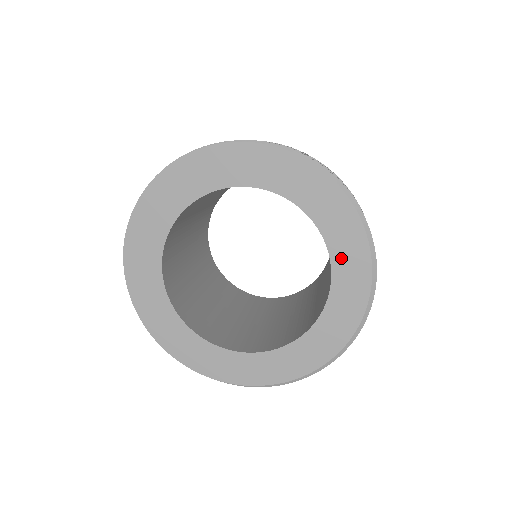
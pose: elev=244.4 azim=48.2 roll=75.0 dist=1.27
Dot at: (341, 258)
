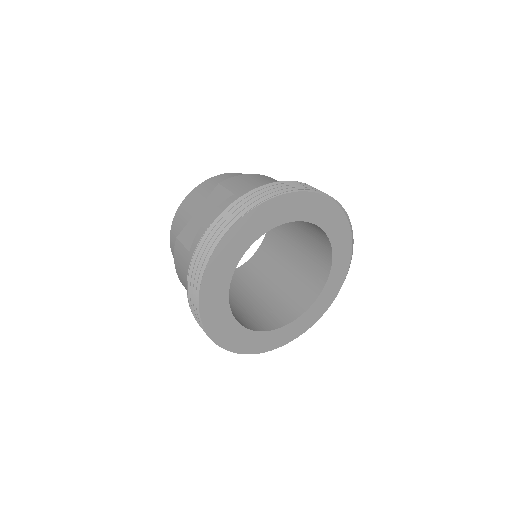
Dot at: (337, 246)
